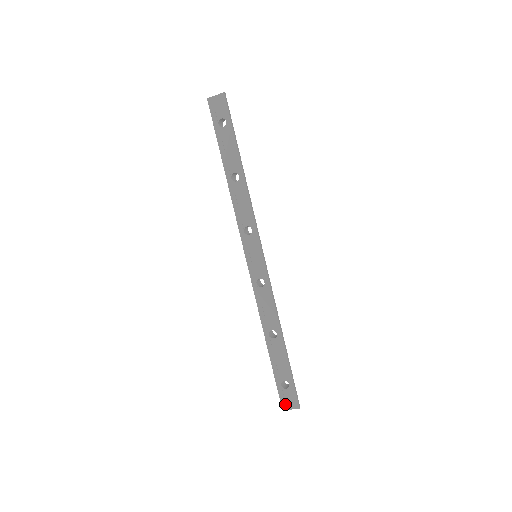
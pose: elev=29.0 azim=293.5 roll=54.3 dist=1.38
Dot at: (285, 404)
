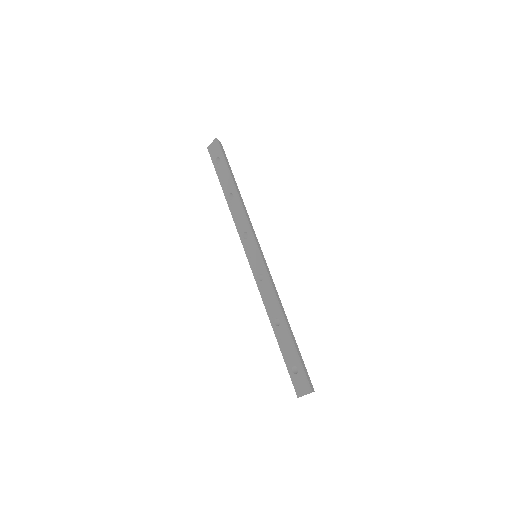
Dot at: (298, 390)
